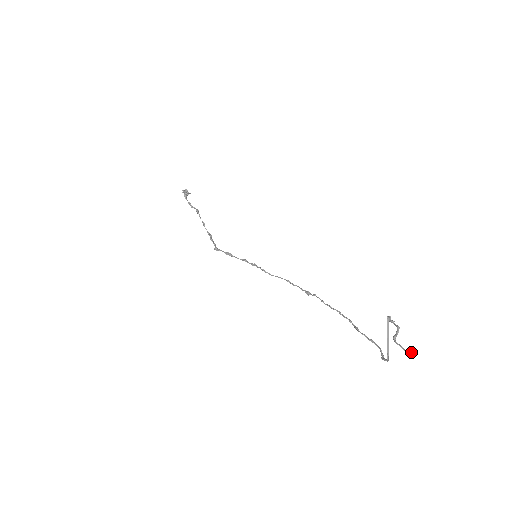
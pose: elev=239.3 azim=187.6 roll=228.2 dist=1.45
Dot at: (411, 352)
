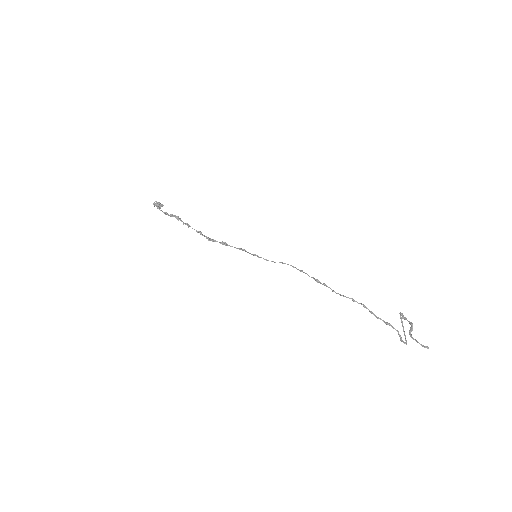
Dot at: (427, 347)
